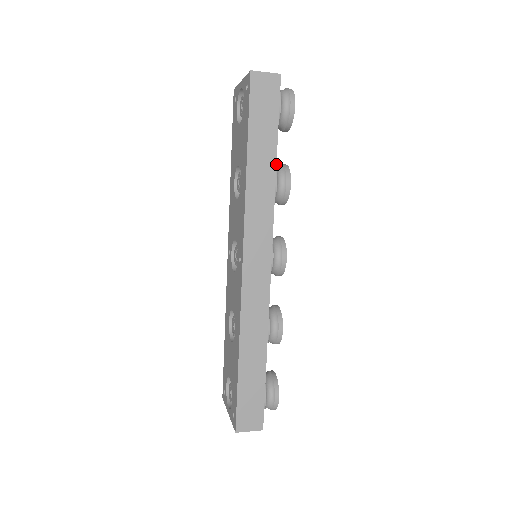
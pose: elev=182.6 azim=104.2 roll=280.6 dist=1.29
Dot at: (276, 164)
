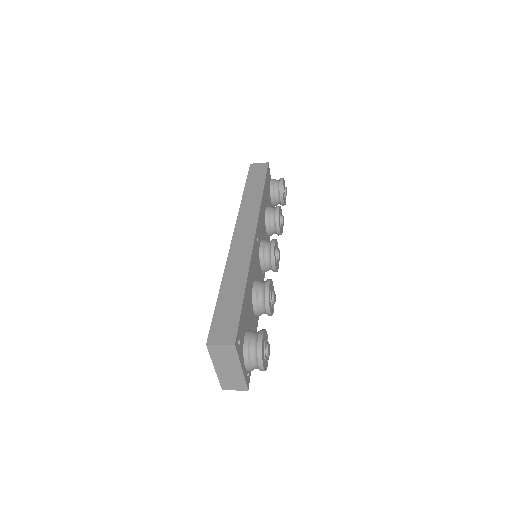
Dot at: (263, 191)
